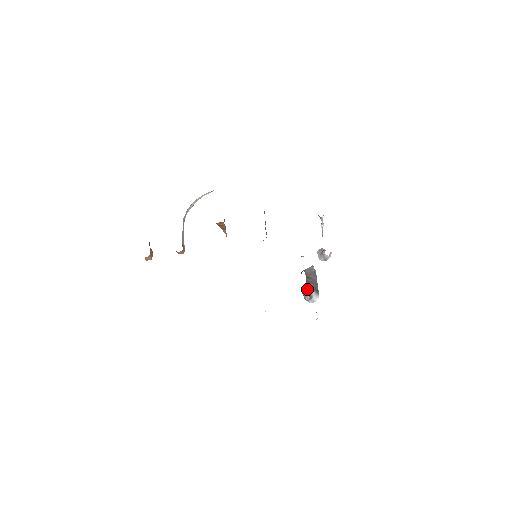
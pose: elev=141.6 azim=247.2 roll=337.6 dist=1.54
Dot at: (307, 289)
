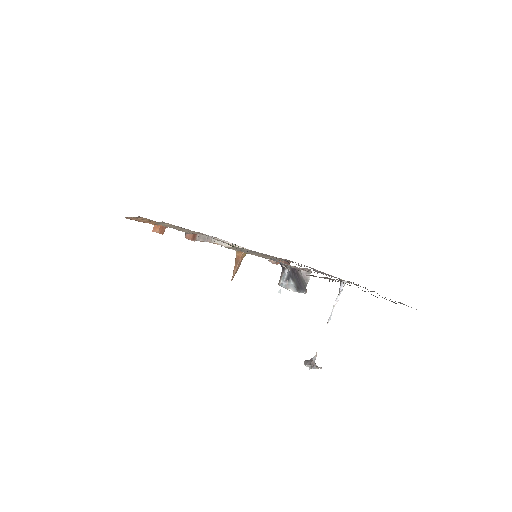
Dot at: (291, 270)
